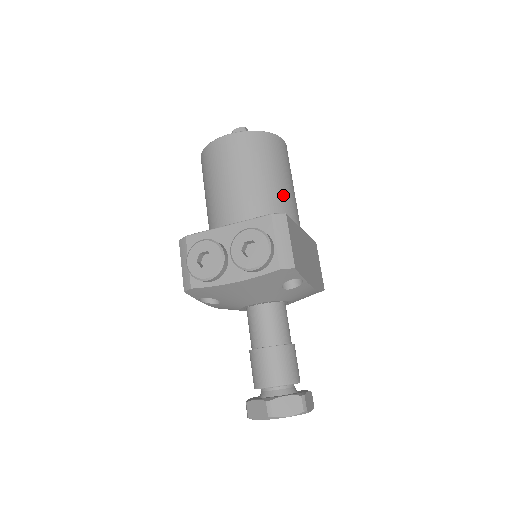
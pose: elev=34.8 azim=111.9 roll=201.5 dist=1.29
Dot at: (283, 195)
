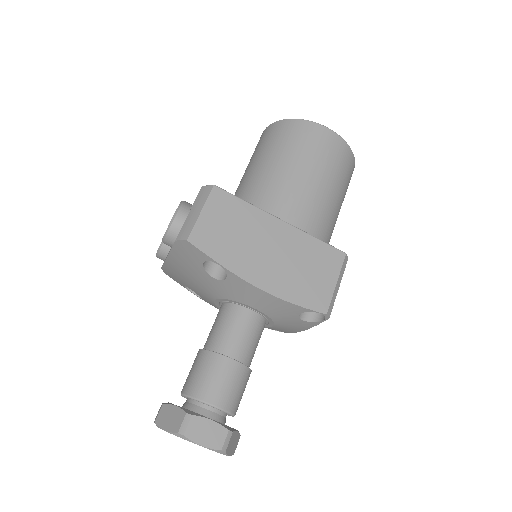
Dot at: (279, 182)
